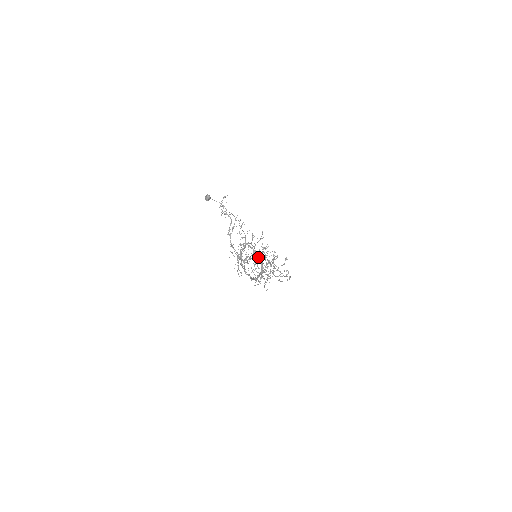
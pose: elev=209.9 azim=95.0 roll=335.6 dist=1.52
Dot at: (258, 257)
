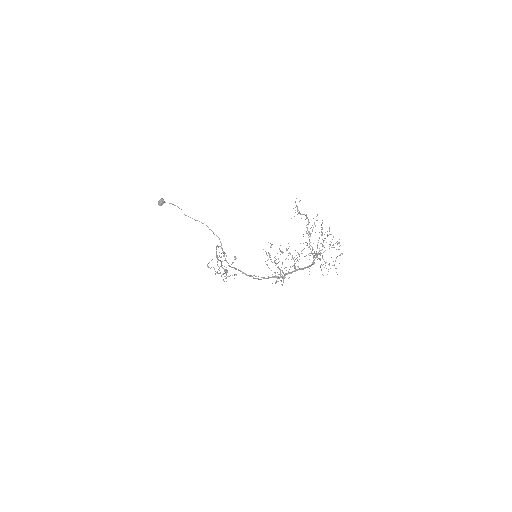
Dot at: (317, 253)
